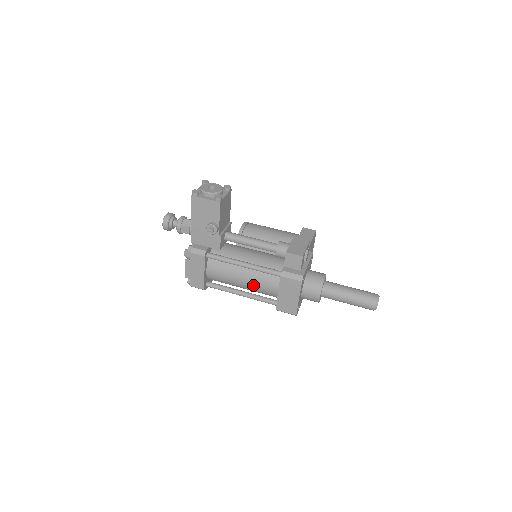
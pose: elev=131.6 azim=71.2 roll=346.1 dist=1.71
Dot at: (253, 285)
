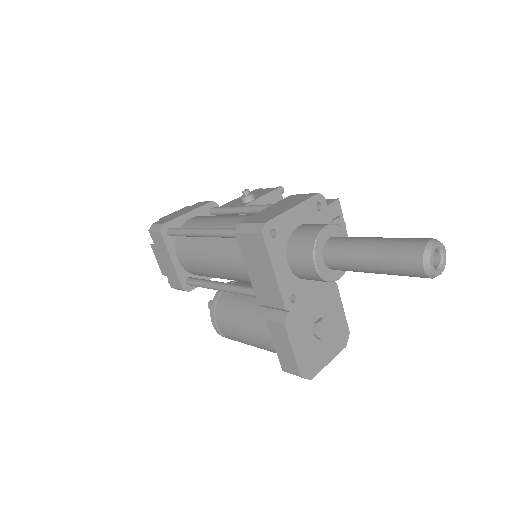
Dot at: (235, 219)
